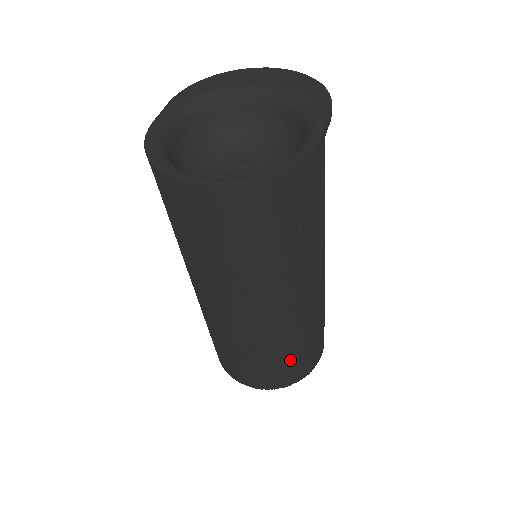
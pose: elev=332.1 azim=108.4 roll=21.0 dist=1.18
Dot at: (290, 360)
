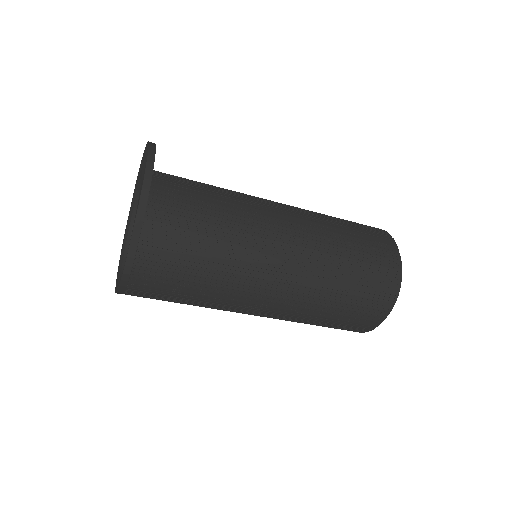
Dot at: (330, 324)
